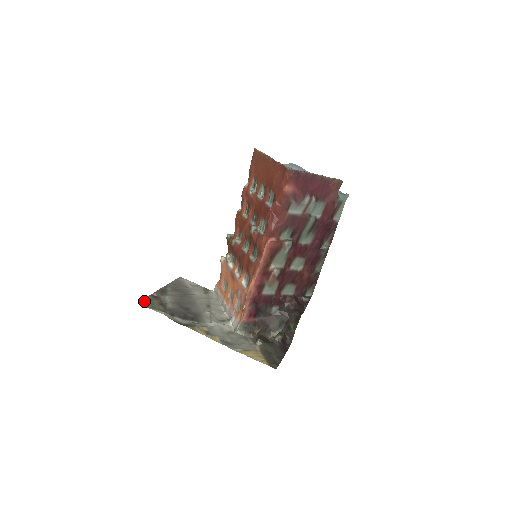
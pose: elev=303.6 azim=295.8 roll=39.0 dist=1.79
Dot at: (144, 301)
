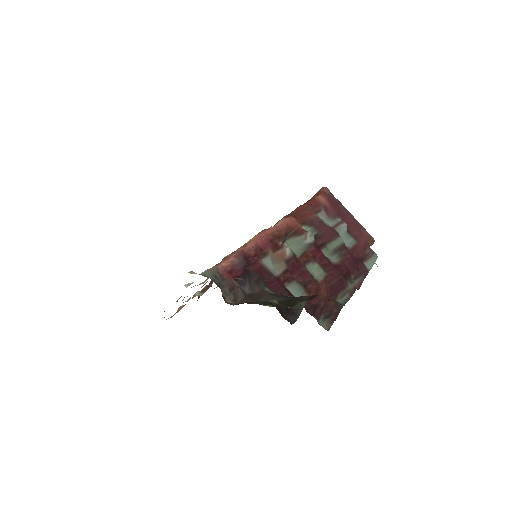
Dot at: occluded
